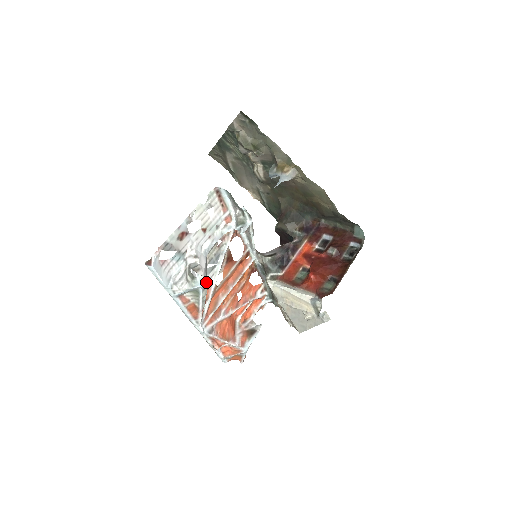
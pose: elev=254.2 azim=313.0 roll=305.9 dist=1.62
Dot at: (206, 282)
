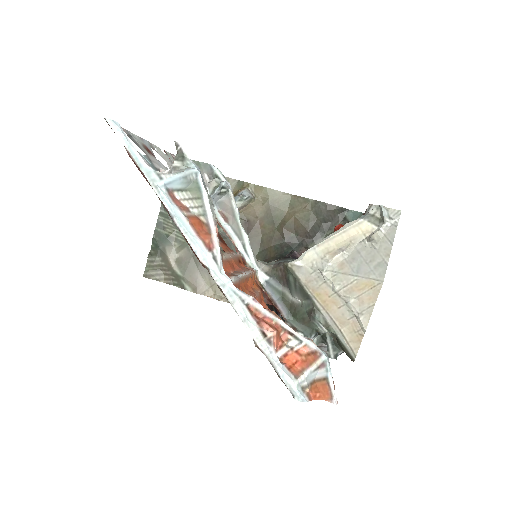
Dot at: (204, 184)
